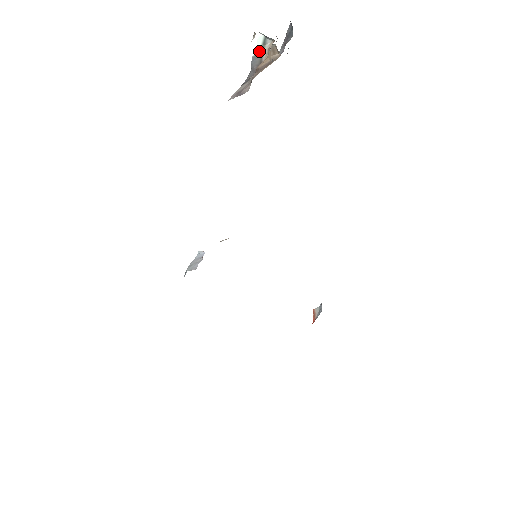
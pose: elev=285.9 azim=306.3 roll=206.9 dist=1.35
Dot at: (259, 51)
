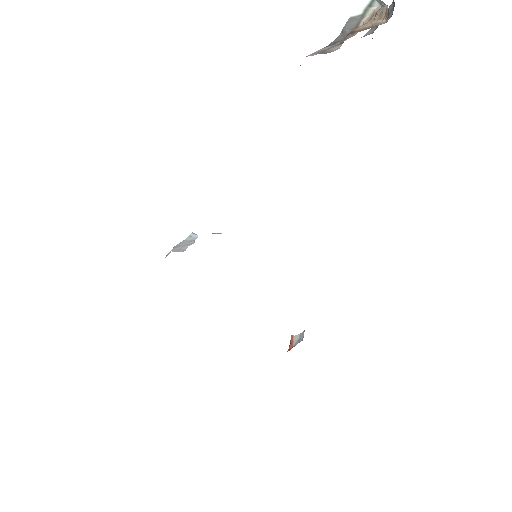
Dot at: (360, 13)
